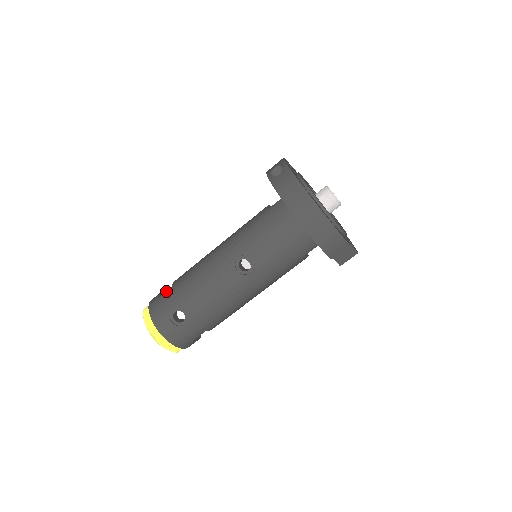
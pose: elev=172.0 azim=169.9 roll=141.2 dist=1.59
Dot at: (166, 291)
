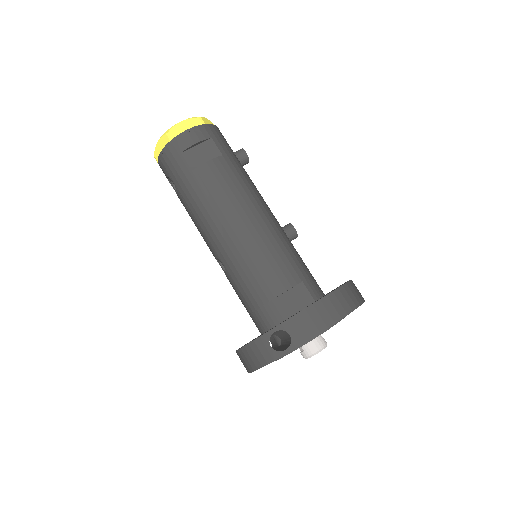
Dot at: (187, 164)
